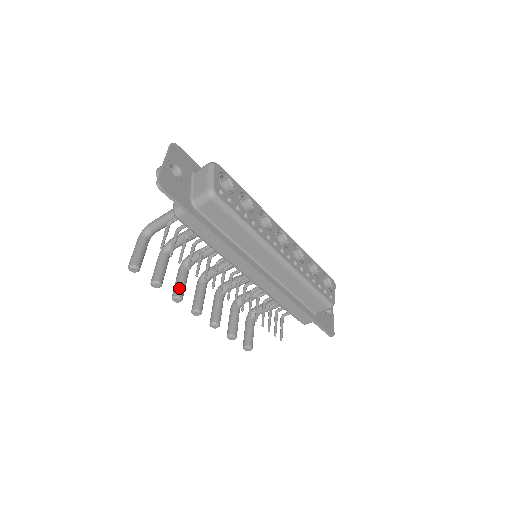
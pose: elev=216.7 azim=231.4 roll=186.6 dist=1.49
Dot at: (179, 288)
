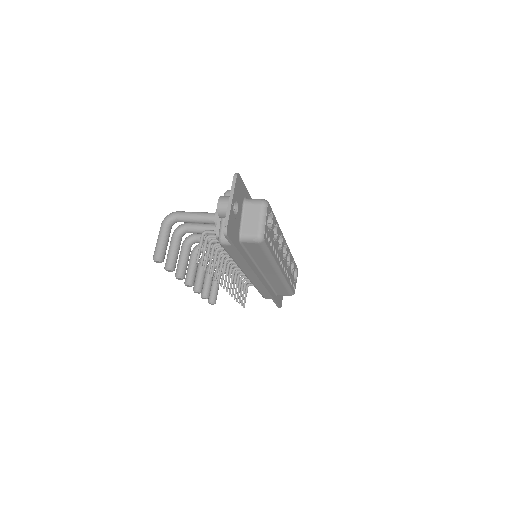
Dot at: (184, 268)
